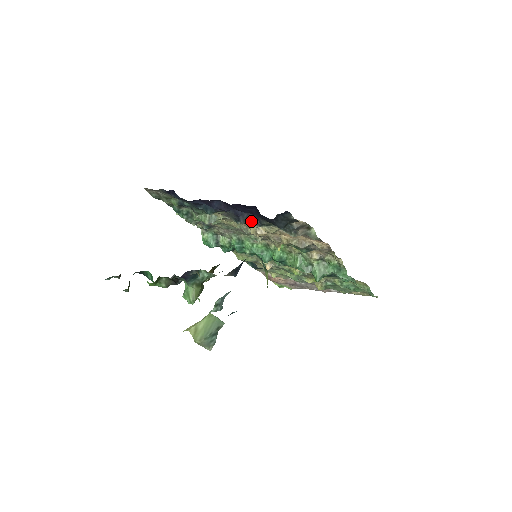
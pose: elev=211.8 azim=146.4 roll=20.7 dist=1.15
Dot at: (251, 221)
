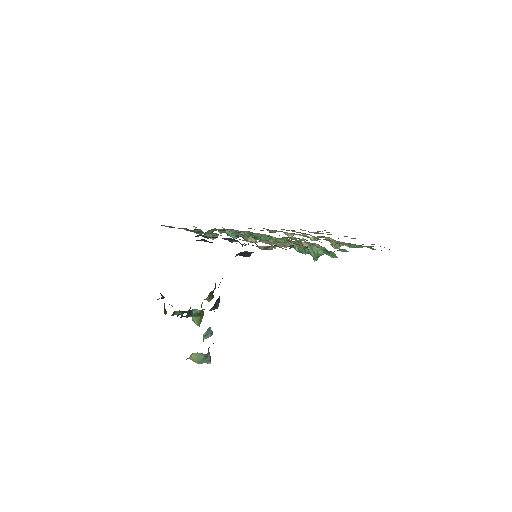
Dot at: (236, 241)
